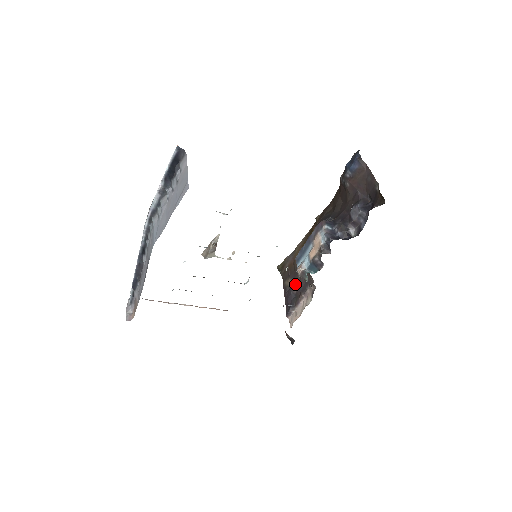
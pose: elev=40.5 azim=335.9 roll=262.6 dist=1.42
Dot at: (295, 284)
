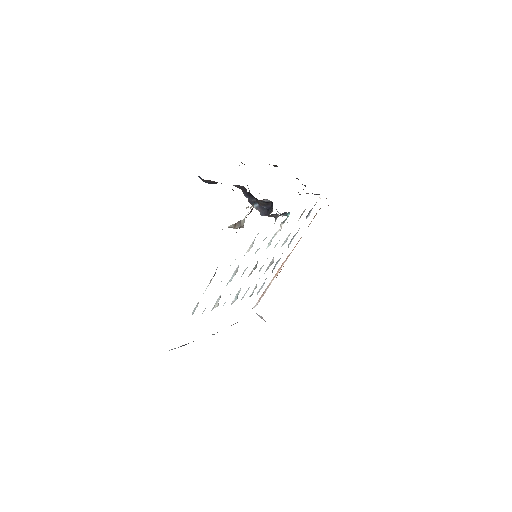
Dot at: occluded
